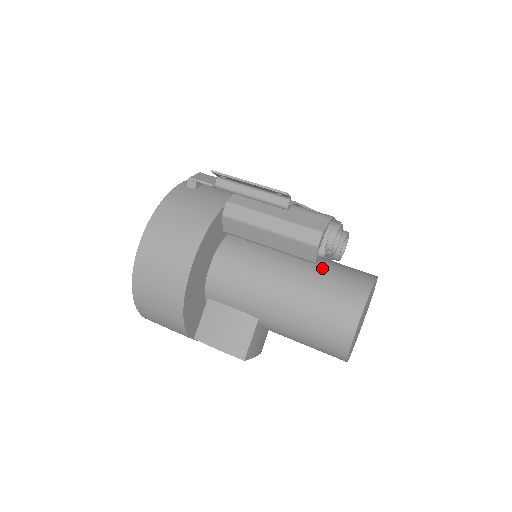
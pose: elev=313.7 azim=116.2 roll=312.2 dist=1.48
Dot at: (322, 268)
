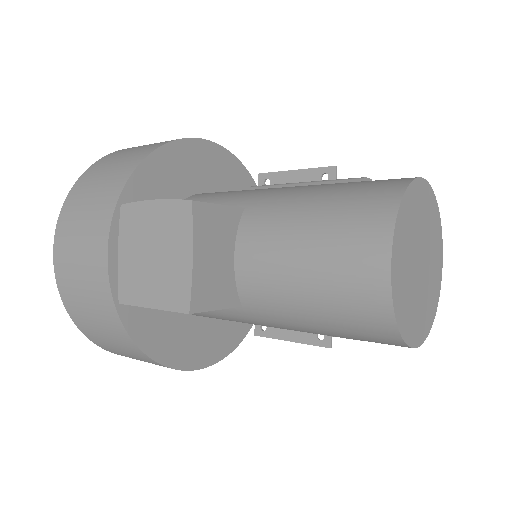
Dot at: occluded
